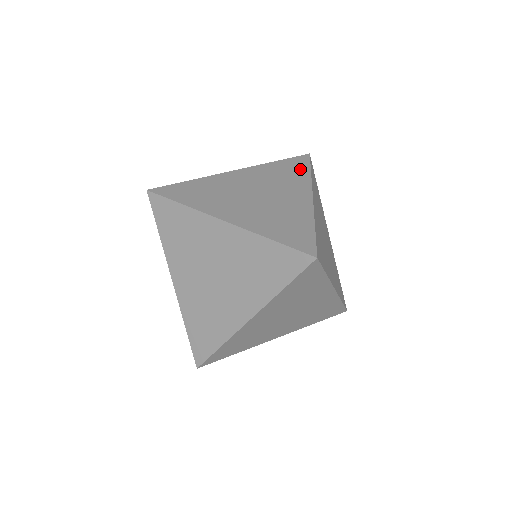
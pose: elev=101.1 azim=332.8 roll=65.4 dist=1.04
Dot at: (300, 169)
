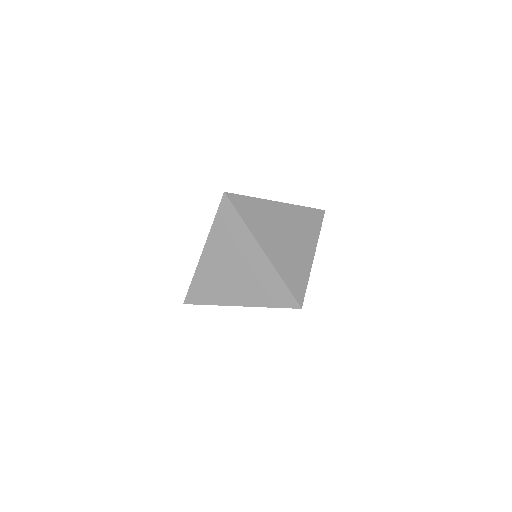
Dot at: occluded
